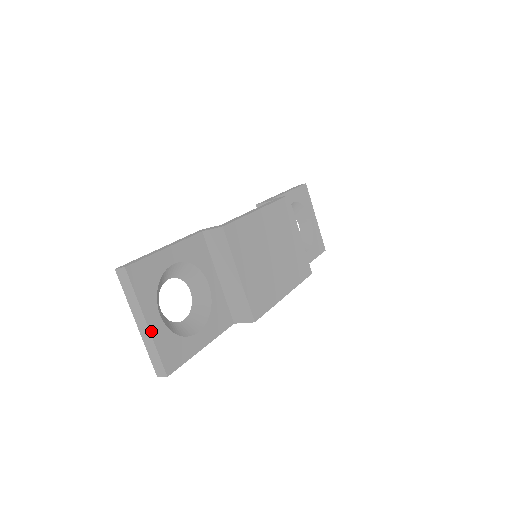
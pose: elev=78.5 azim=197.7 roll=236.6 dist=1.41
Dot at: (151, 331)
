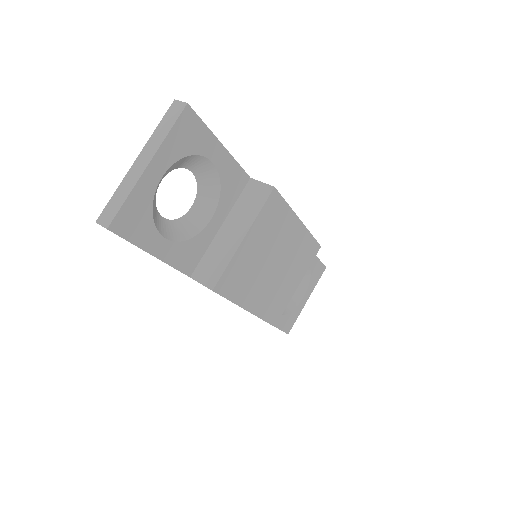
Dot at: (143, 176)
